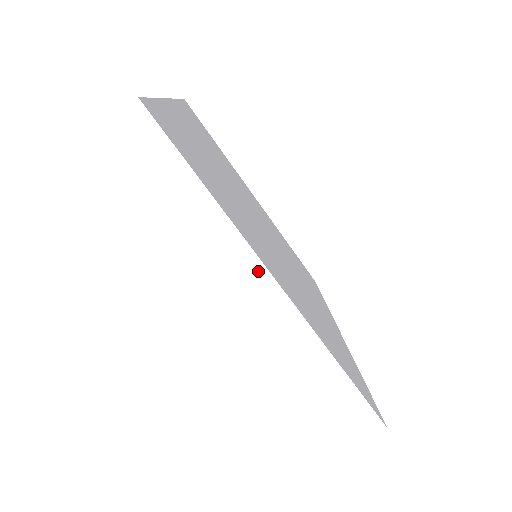
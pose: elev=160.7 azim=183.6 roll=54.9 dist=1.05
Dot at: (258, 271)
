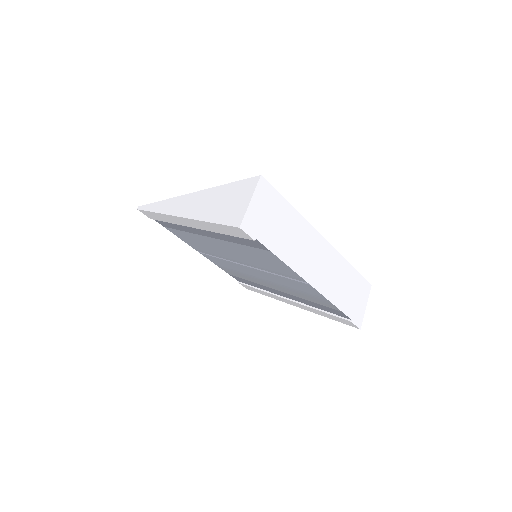
Dot at: (181, 198)
